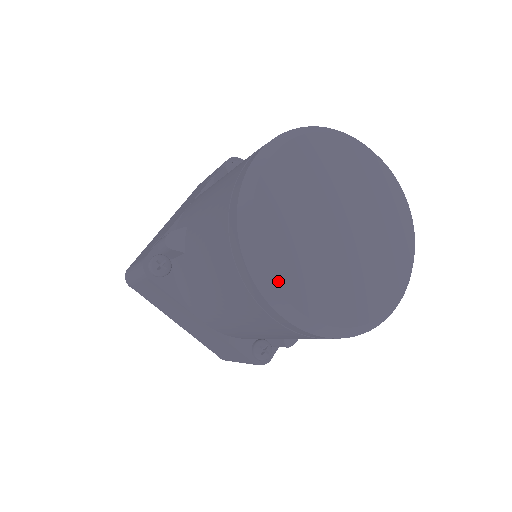
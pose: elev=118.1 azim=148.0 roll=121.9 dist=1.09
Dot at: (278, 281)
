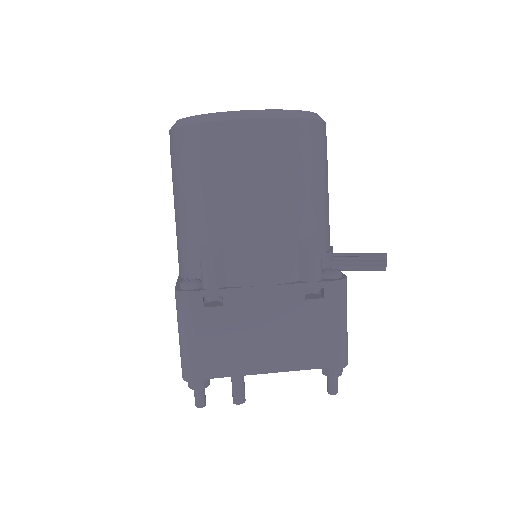
Dot at: occluded
